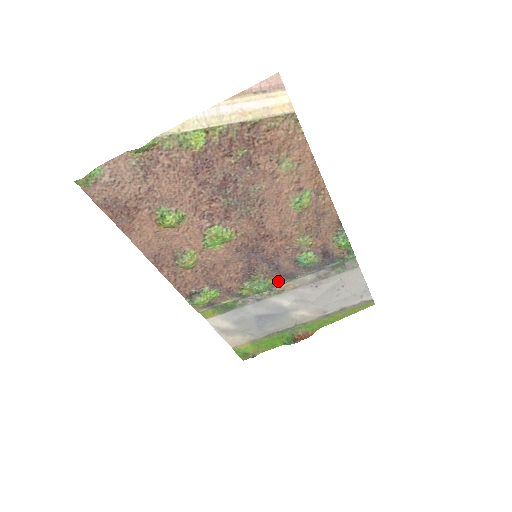
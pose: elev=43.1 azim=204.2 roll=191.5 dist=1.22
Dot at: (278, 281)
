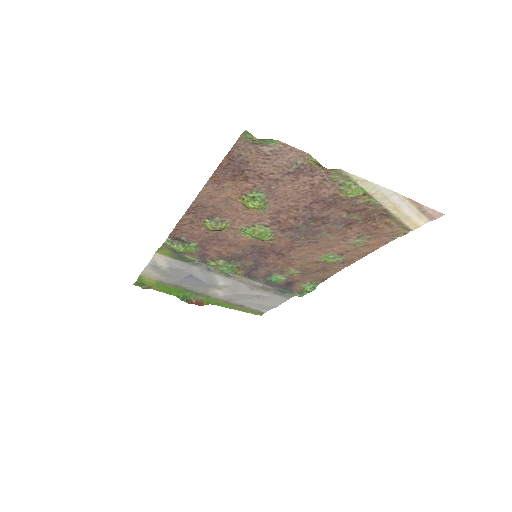
Dot at: (241, 274)
